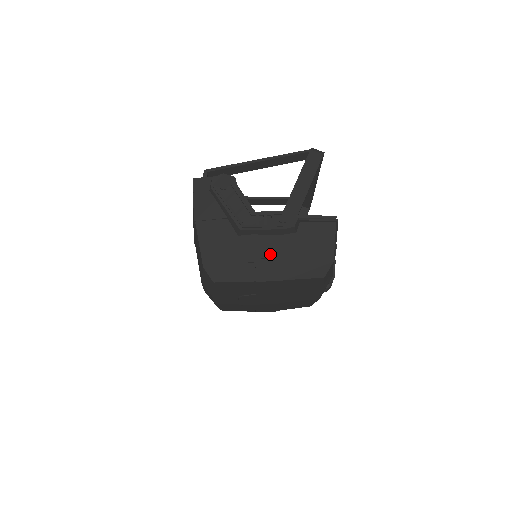
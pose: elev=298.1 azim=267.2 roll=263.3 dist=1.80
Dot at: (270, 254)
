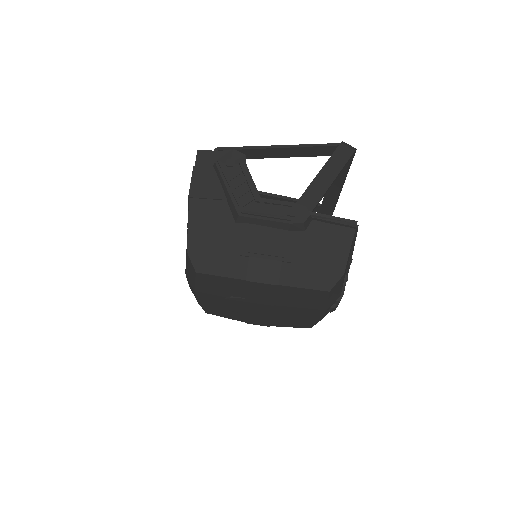
Dot at: (269, 250)
